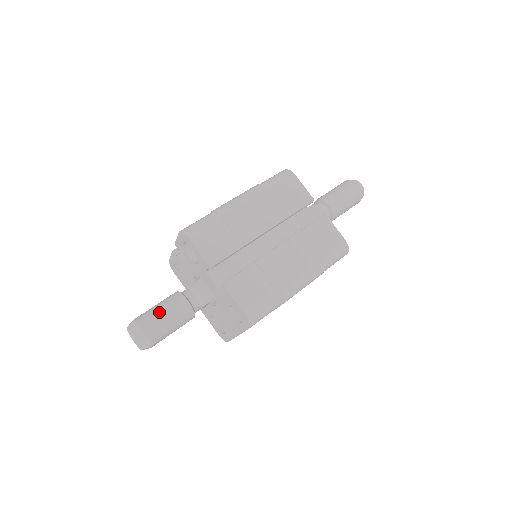
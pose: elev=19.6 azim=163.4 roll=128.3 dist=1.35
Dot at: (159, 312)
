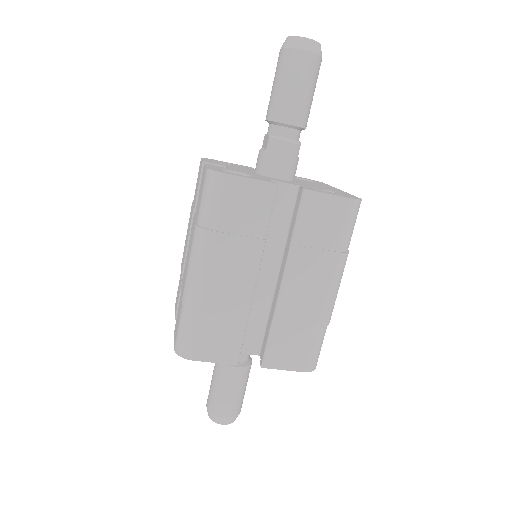
Dot at: (222, 395)
